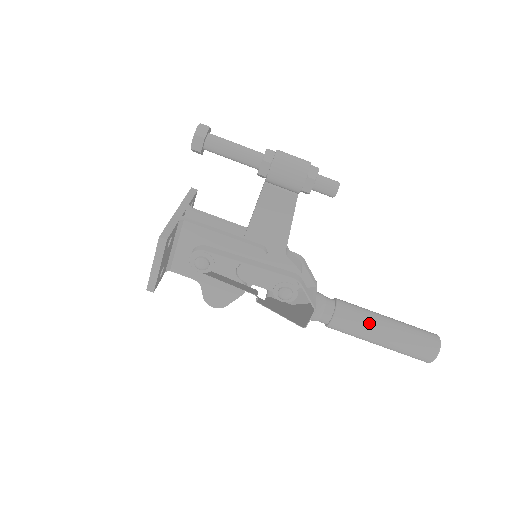
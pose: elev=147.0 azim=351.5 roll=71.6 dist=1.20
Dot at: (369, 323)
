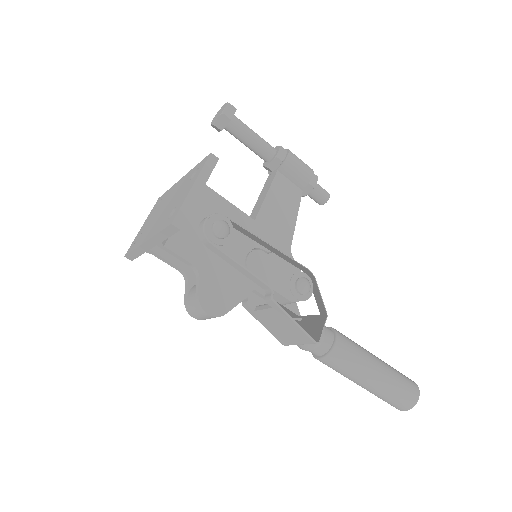
Dot at: (363, 349)
